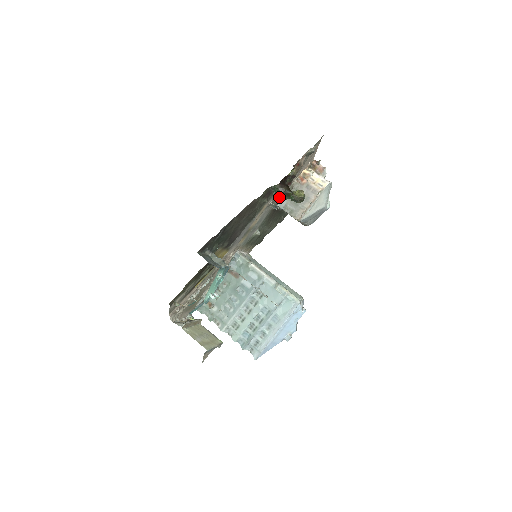
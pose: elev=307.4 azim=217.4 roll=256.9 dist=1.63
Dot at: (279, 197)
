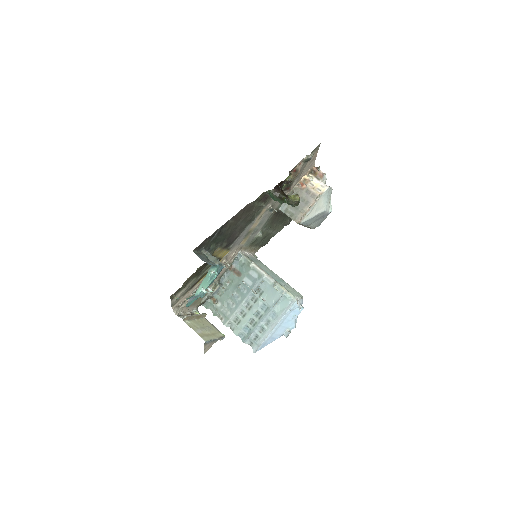
Dot at: occluded
